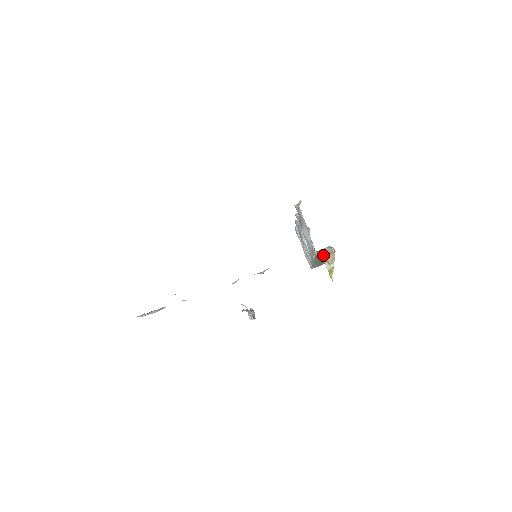
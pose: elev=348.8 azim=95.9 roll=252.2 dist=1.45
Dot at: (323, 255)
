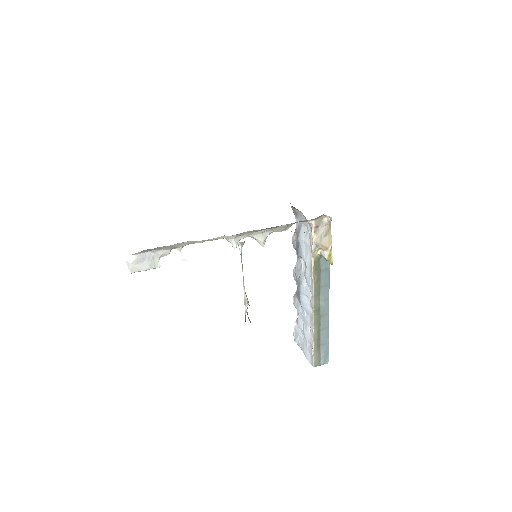
Dot at: (320, 239)
